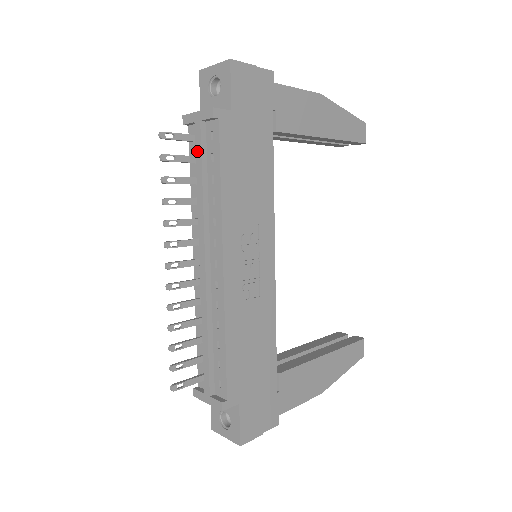
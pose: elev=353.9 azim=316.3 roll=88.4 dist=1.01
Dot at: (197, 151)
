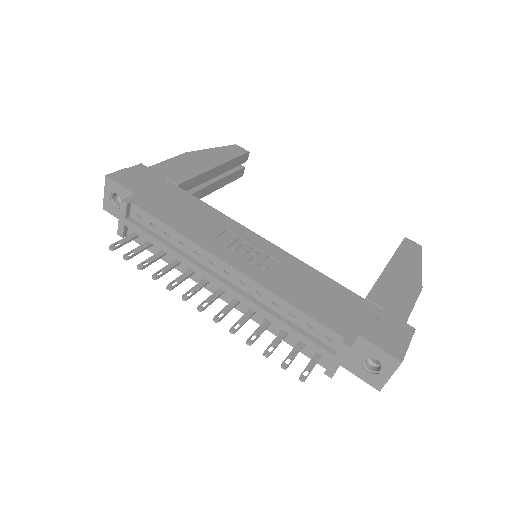
Dot at: (142, 235)
